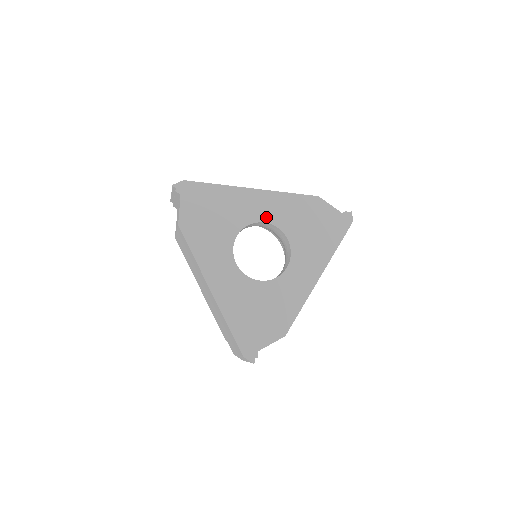
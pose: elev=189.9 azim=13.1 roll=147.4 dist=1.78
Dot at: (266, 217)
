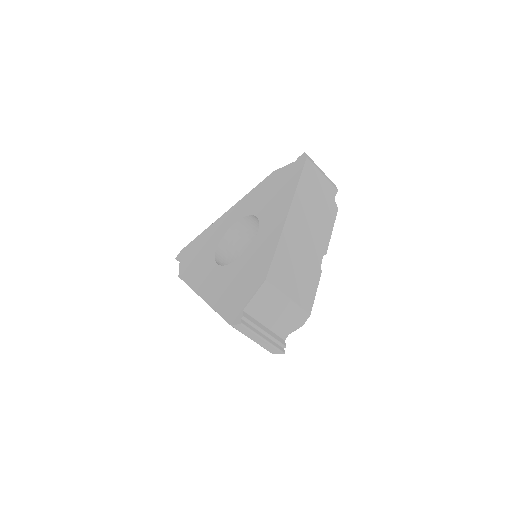
Dot at: (236, 219)
